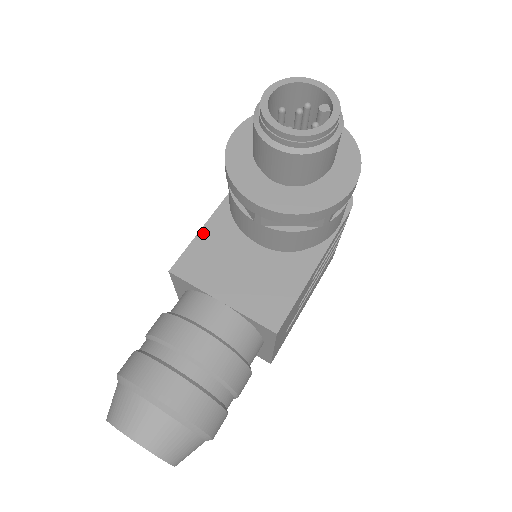
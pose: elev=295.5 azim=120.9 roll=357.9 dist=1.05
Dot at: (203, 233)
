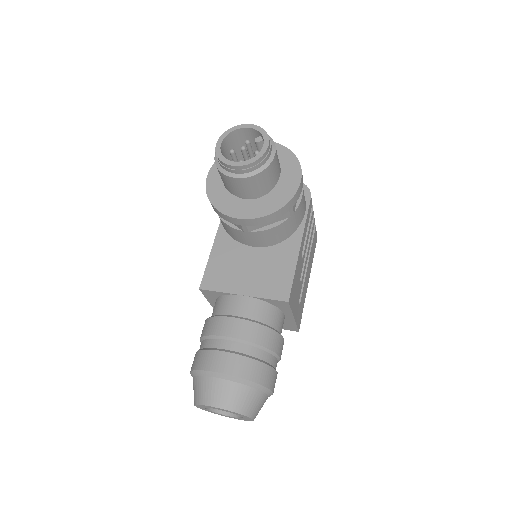
Dot at: (213, 254)
